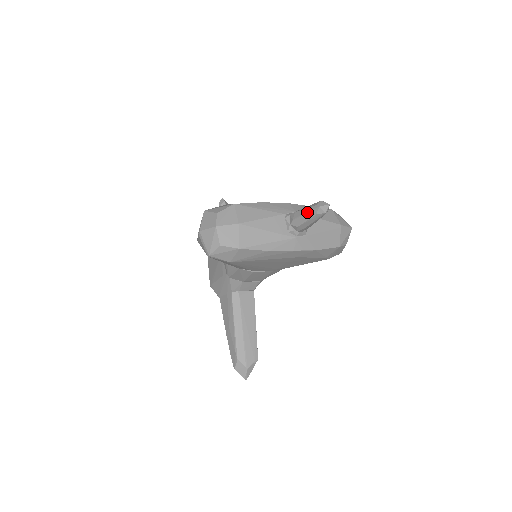
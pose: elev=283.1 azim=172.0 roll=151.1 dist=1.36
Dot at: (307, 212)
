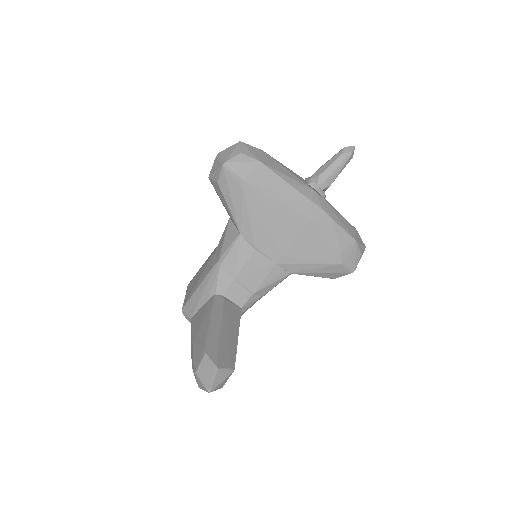
Dot at: (331, 158)
